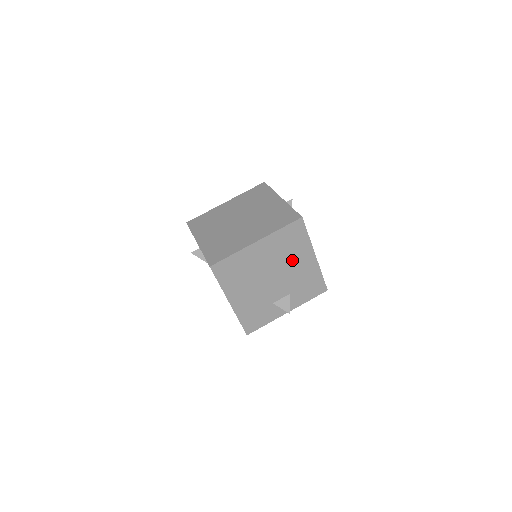
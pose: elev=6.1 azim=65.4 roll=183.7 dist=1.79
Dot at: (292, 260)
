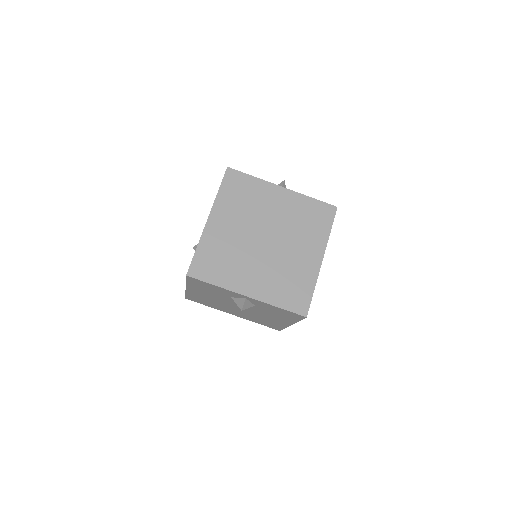
Dot at: occluded
